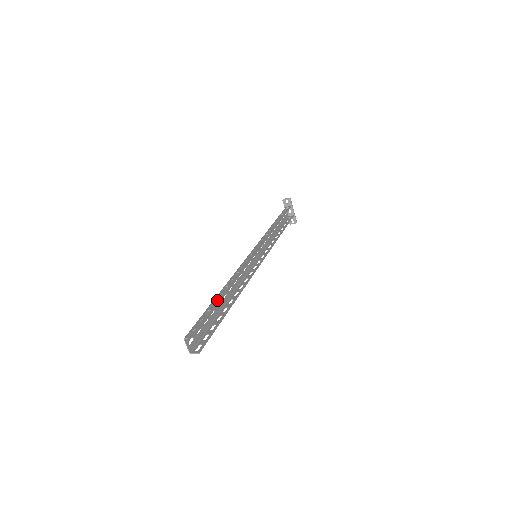
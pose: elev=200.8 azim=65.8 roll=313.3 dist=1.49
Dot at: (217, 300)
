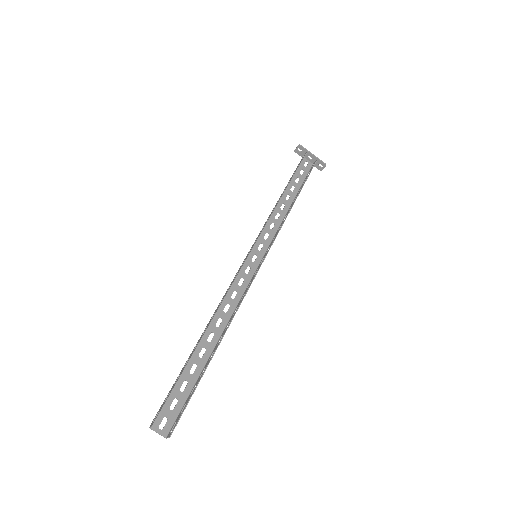
Dot at: (190, 355)
